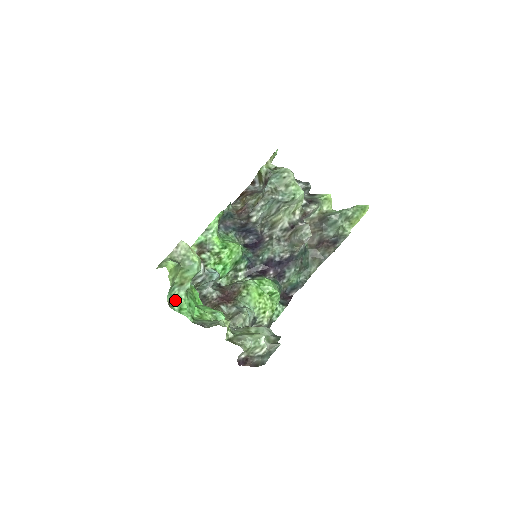
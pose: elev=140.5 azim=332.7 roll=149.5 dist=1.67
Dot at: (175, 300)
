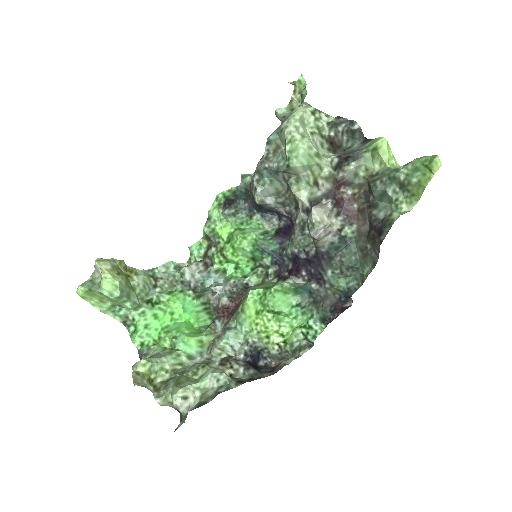
Dot at: (130, 320)
